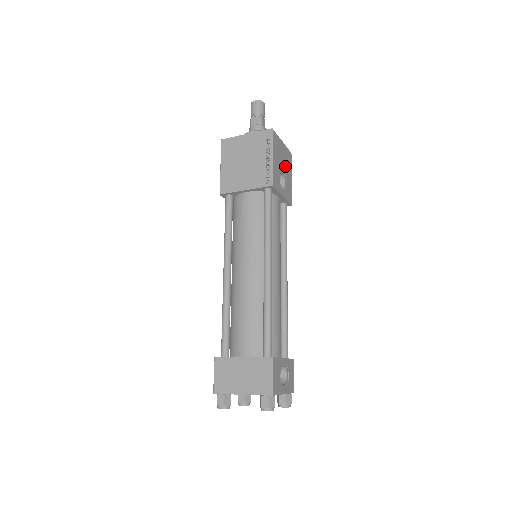
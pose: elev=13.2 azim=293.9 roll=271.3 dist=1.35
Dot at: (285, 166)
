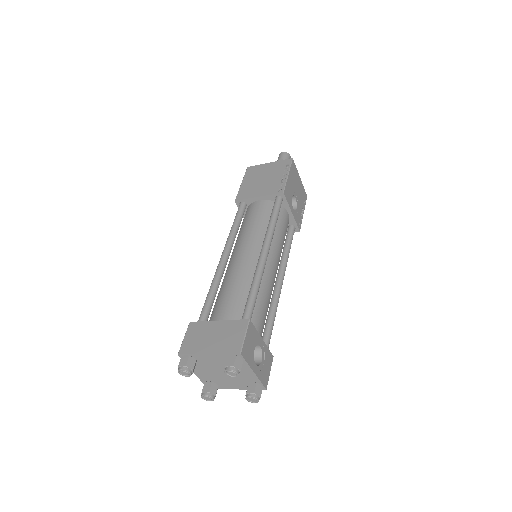
Dot at: (299, 197)
